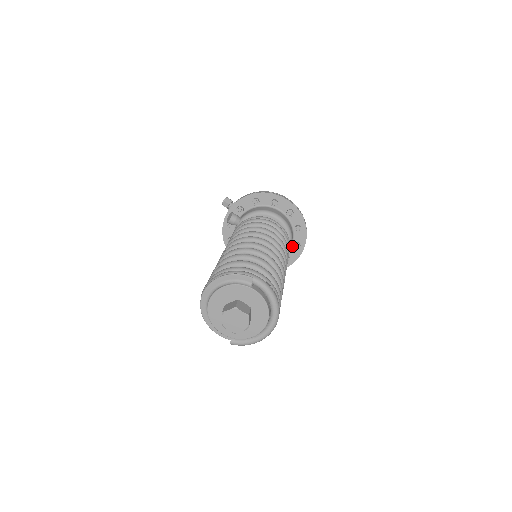
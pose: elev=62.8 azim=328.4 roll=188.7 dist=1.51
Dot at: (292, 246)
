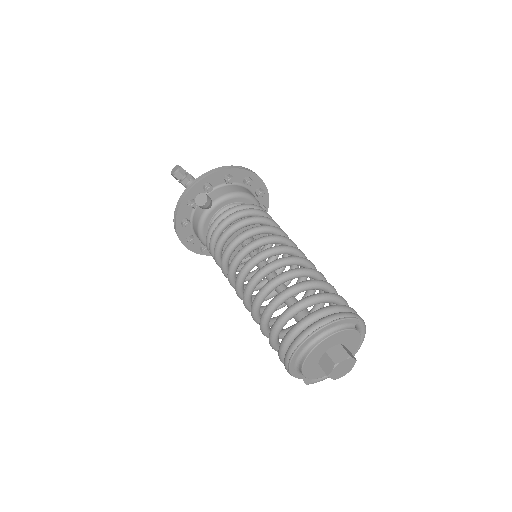
Dot at: occluded
